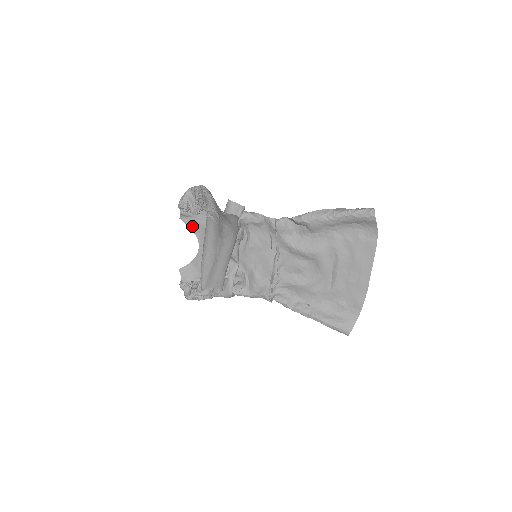
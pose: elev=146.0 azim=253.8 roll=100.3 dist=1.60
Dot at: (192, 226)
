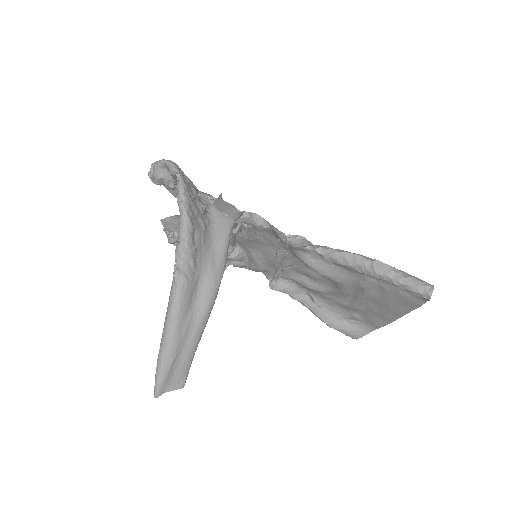
Dot at: (173, 191)
